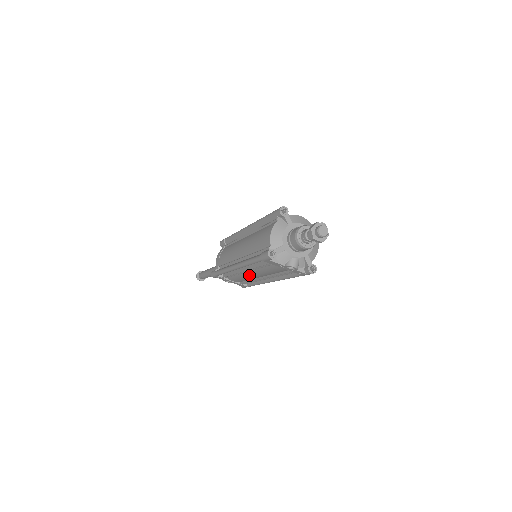
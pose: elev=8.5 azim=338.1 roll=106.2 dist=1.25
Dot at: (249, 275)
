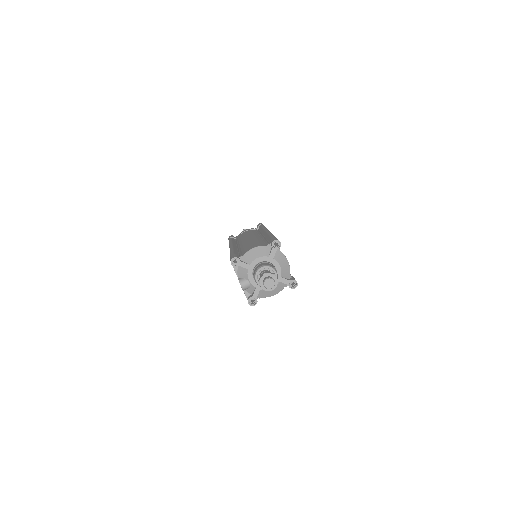
Dot at: occluded
